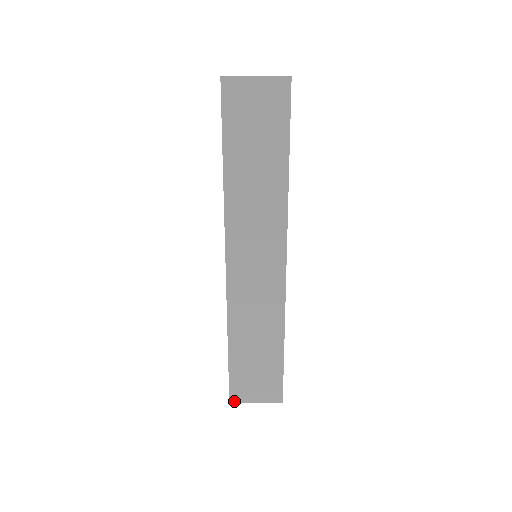
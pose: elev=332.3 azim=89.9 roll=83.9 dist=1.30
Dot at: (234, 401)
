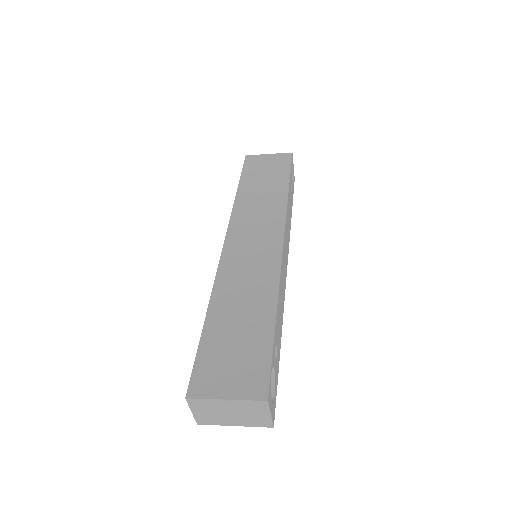
Dot at: (193, 395)
